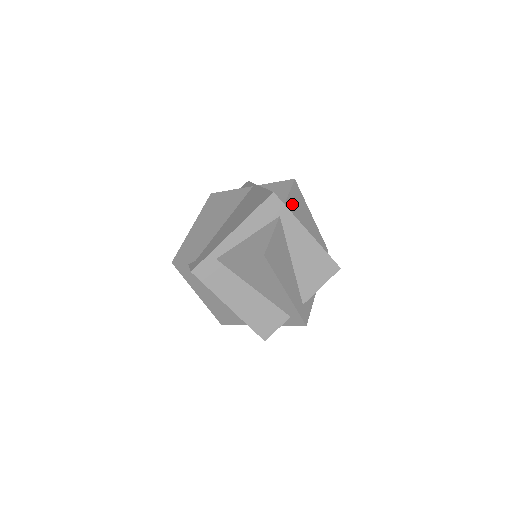
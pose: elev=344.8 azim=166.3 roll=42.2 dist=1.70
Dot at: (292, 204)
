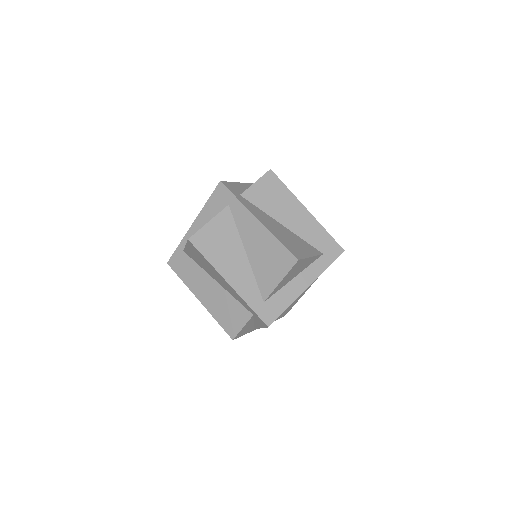
Dot at: (259, 194)
